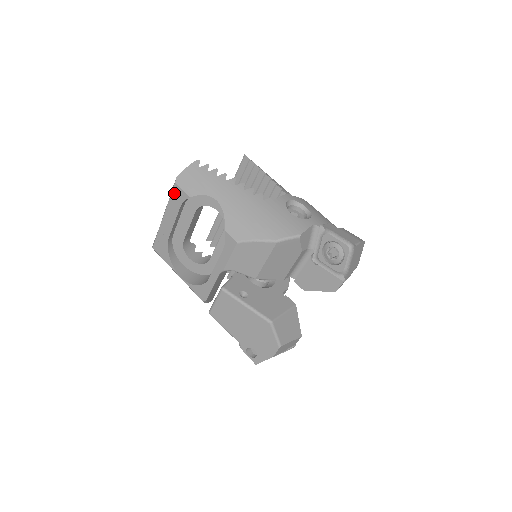
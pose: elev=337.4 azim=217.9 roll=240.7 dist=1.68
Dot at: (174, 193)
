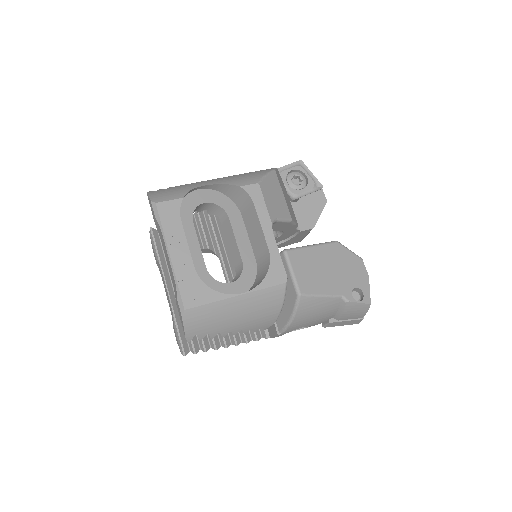
Dot at: (163, 214)
